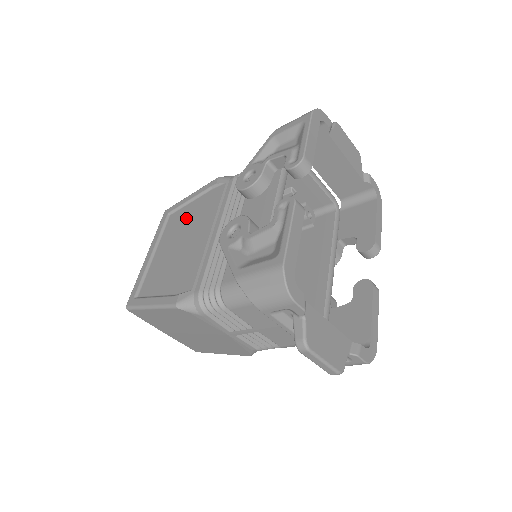
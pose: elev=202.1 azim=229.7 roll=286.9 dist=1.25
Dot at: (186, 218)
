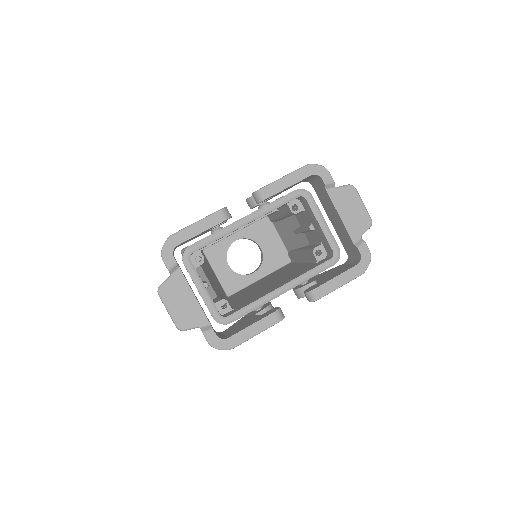
Dot at: occluded
